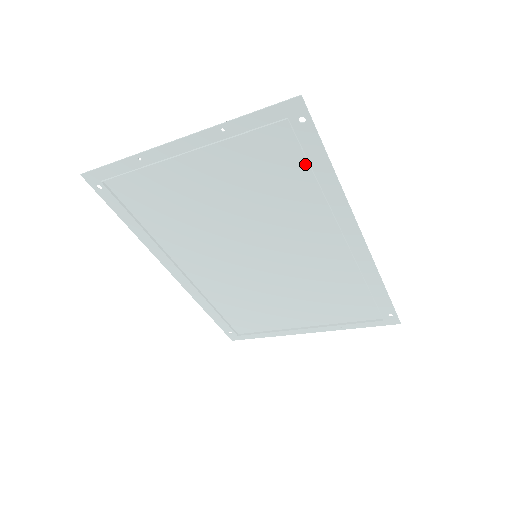
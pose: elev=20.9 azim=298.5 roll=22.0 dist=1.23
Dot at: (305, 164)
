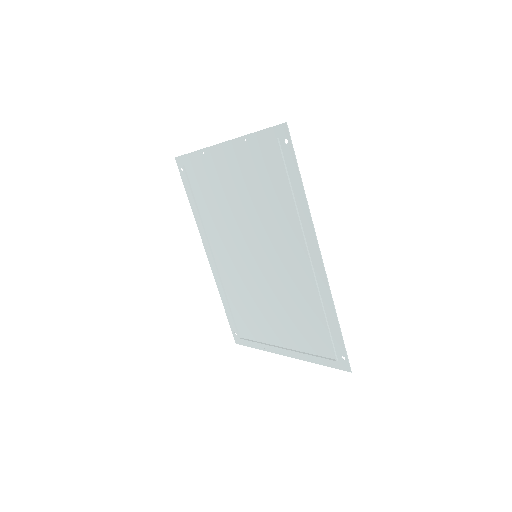
Dot at: (287, 178)
